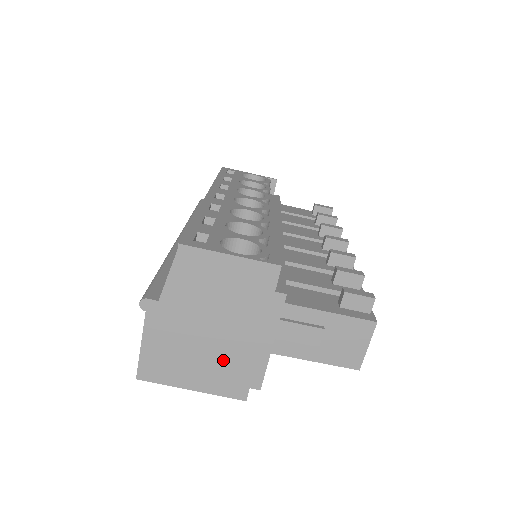
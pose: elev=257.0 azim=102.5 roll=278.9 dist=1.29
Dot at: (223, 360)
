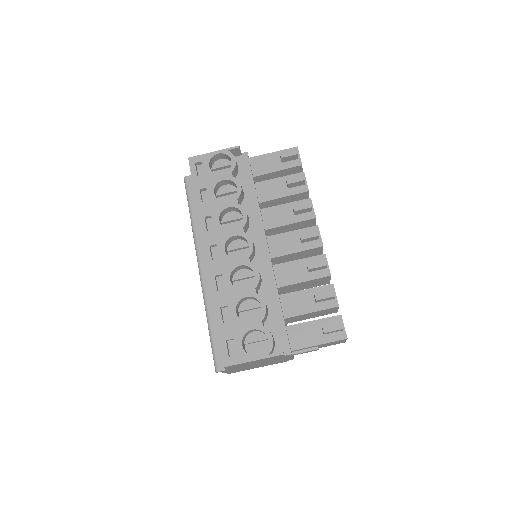
Dot at: (269, 363)
